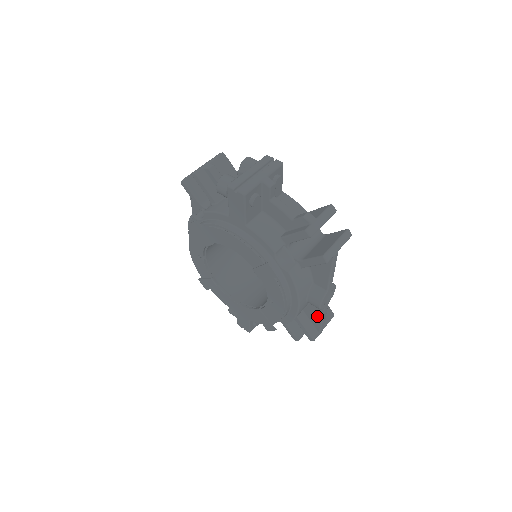
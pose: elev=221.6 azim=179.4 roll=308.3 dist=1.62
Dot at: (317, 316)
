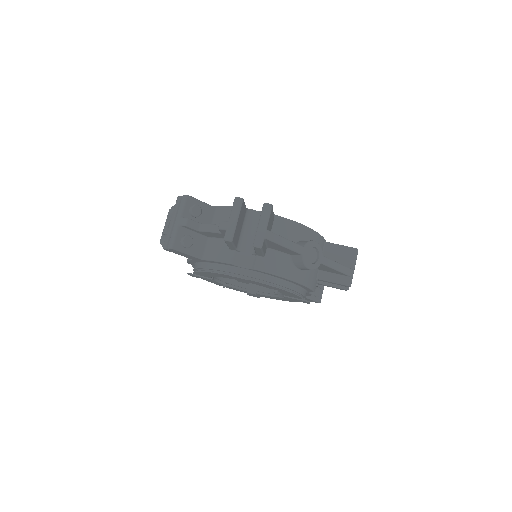
Dot at: (329, 269)
